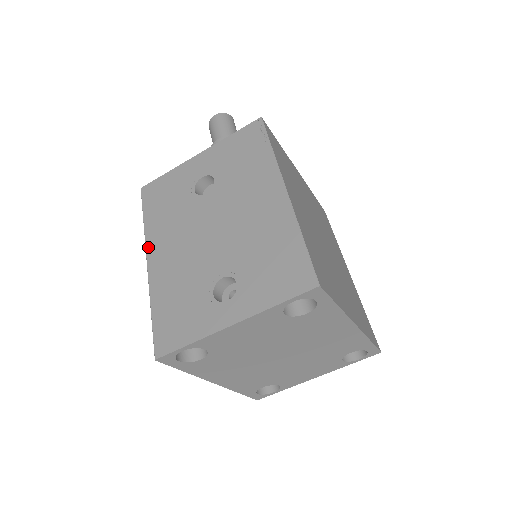
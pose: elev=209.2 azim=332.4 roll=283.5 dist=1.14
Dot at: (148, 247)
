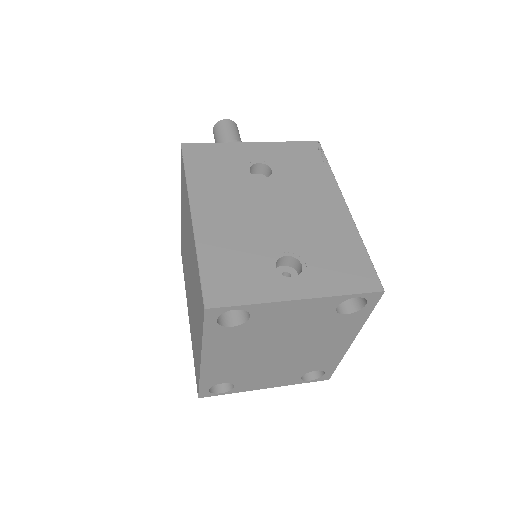
Dot at: (193, 200)
